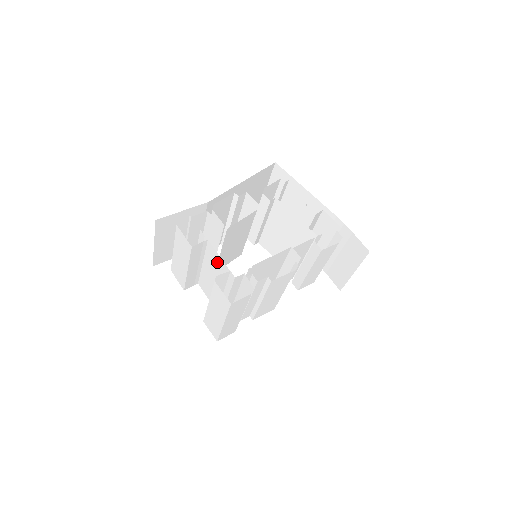
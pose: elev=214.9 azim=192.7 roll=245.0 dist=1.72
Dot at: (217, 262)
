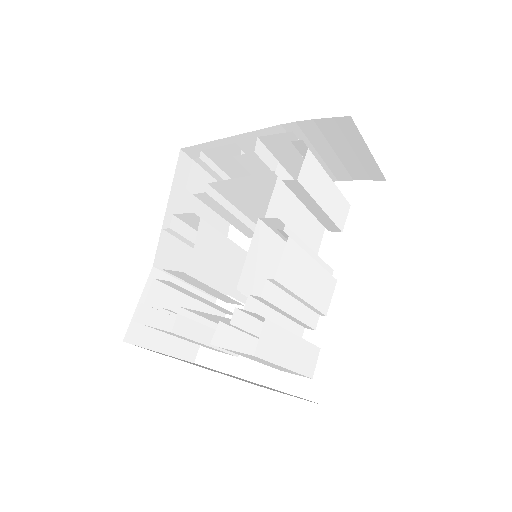
Dot at: (212, 317)
